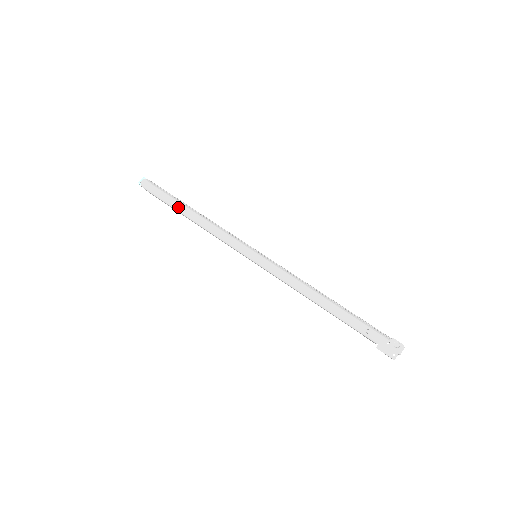
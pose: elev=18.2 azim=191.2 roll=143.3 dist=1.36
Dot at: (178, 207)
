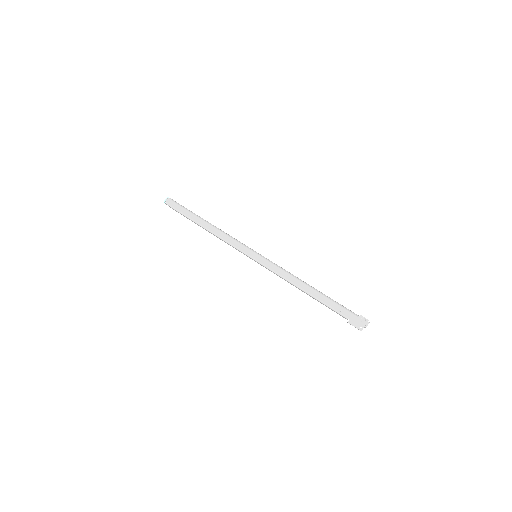
Dot at: (195, 219)
